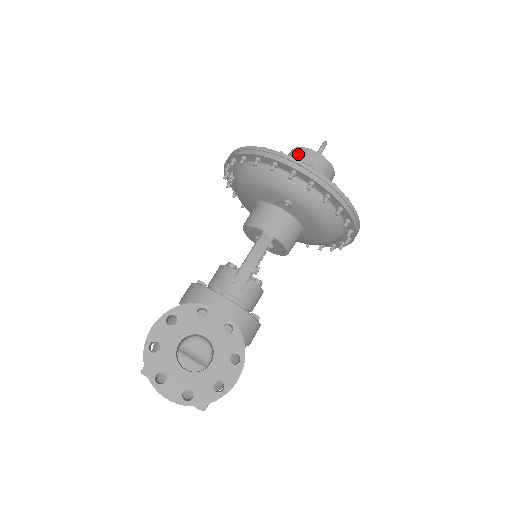
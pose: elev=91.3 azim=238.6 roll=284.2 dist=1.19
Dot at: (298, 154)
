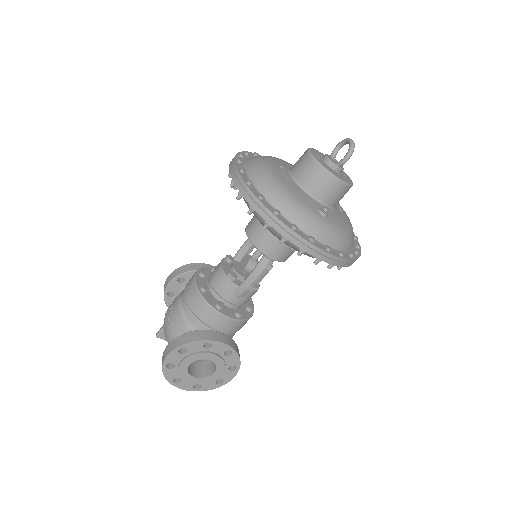
Dot at: (316, 176)
